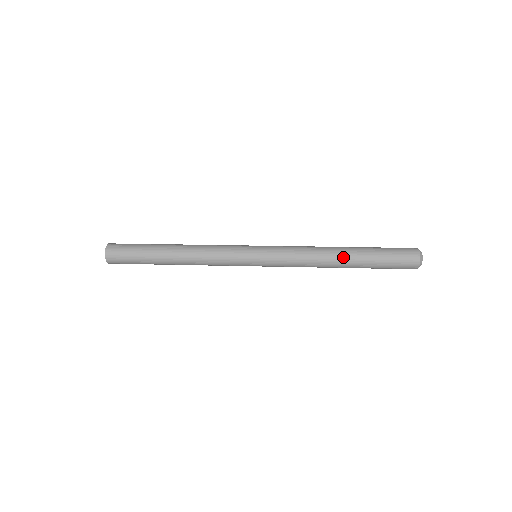
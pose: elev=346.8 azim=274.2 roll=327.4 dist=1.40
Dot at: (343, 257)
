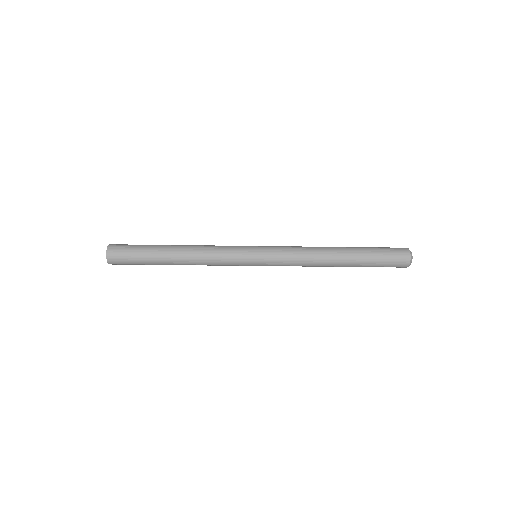
Dot at: (339, 251)
